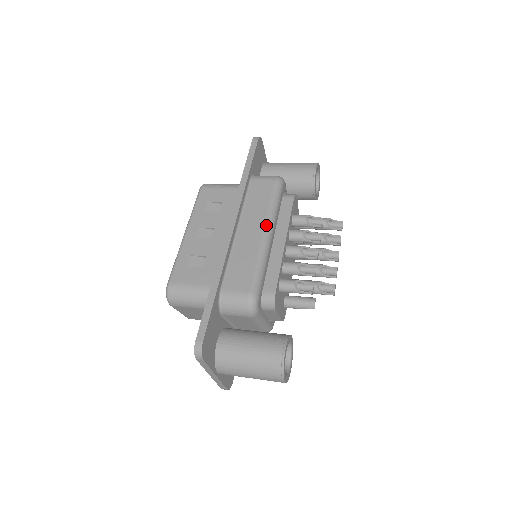
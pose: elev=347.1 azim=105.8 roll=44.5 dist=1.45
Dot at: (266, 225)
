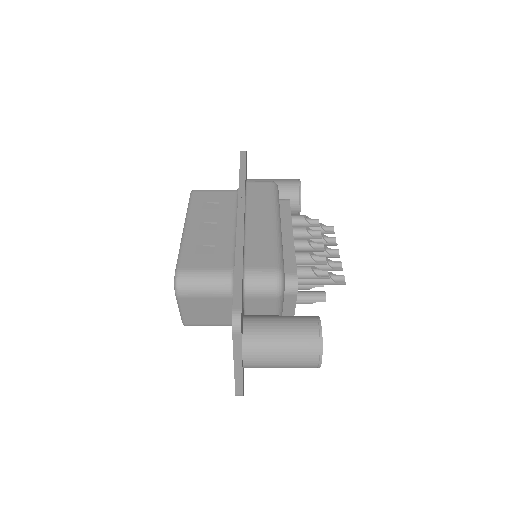
Dot at: (274, 215)
